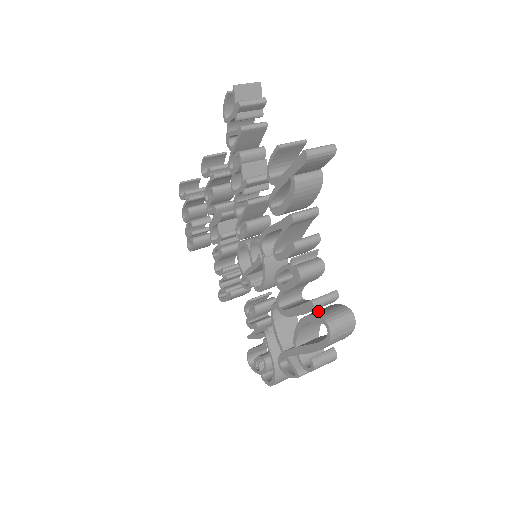
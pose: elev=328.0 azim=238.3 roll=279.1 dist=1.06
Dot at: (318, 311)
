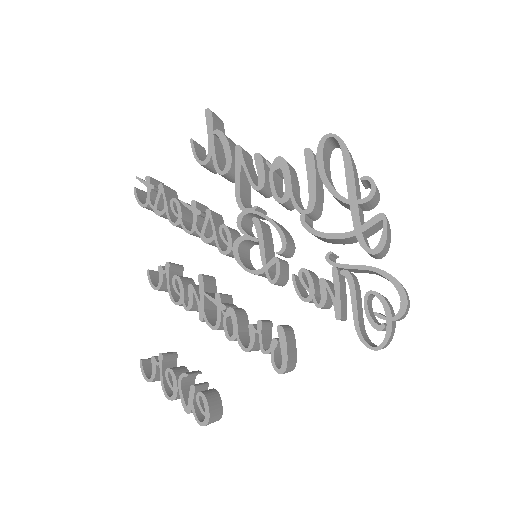
Dot at: occluded
